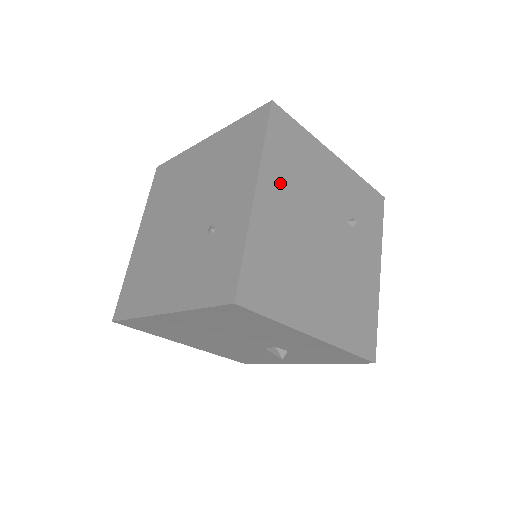
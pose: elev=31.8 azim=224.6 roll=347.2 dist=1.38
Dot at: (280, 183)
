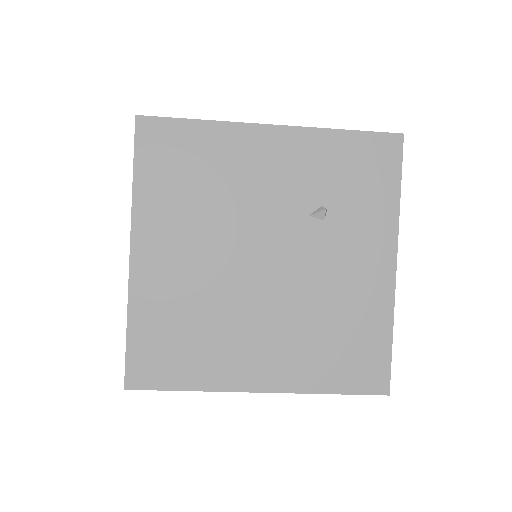
Dot at: (169, 223)
